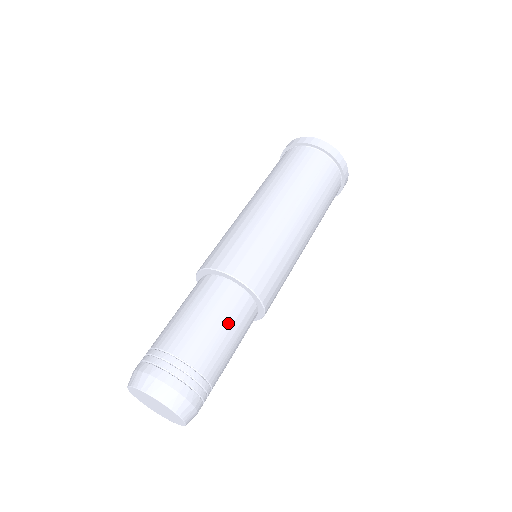
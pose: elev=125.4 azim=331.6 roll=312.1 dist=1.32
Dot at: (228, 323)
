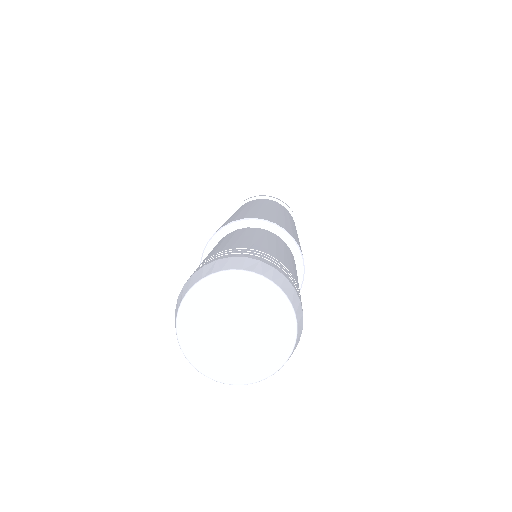
Dot at: (270, 240)
